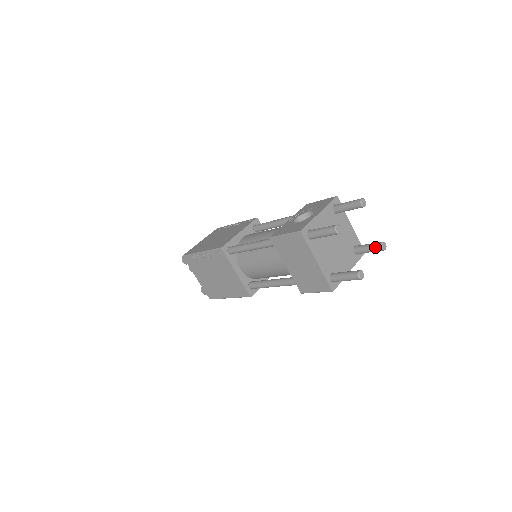
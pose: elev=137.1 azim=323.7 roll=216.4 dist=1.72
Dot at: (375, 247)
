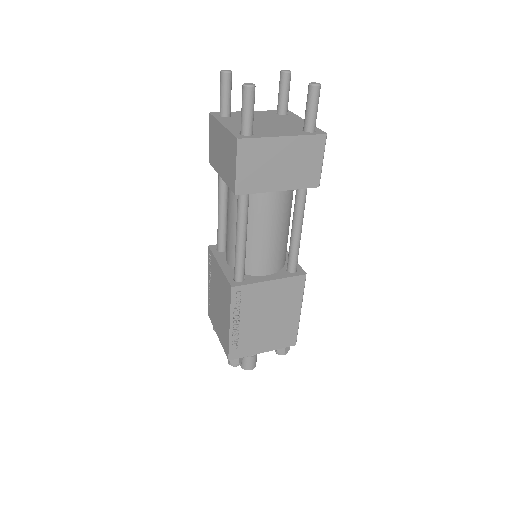
Dot at: (307, 94)
